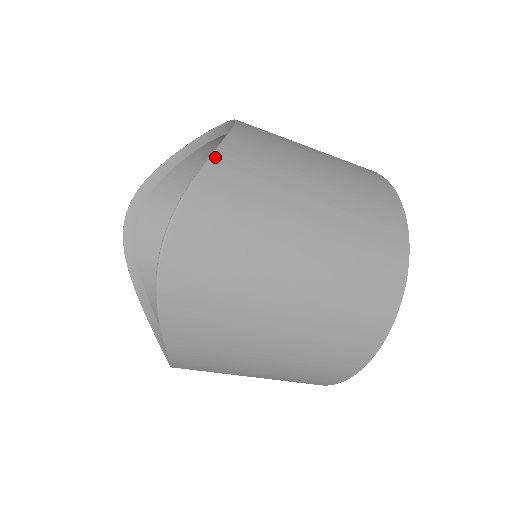
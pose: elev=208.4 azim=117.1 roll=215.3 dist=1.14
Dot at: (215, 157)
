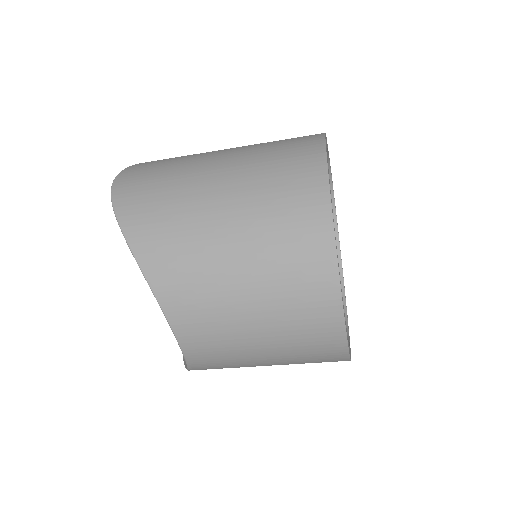
Dot at: occluded
